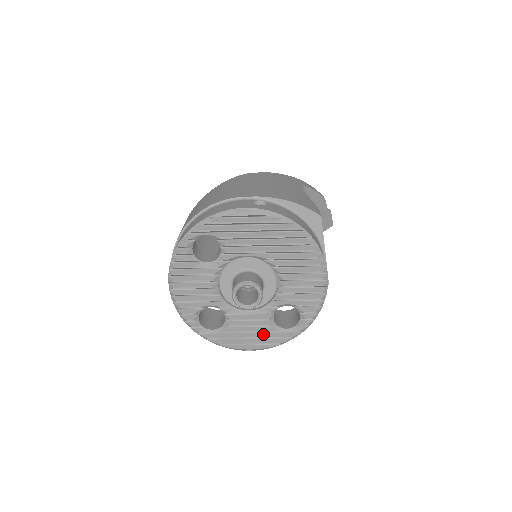
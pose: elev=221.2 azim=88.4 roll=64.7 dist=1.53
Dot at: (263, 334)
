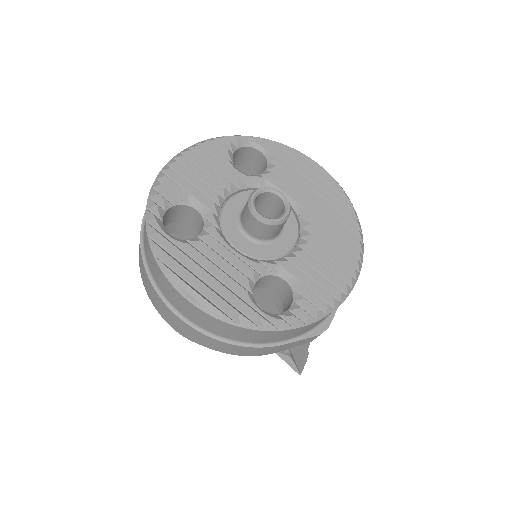
Dot at: (228, 288)
